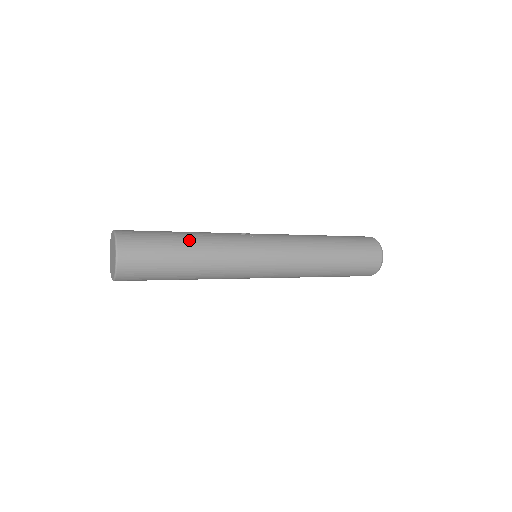
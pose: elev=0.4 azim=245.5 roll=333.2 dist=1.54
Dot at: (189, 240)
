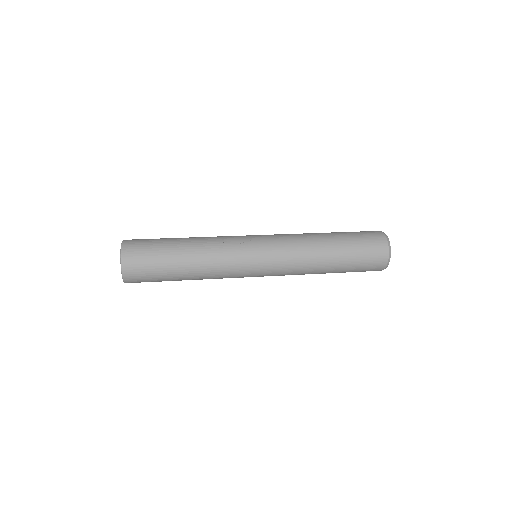
Dot at: (186, 256)
